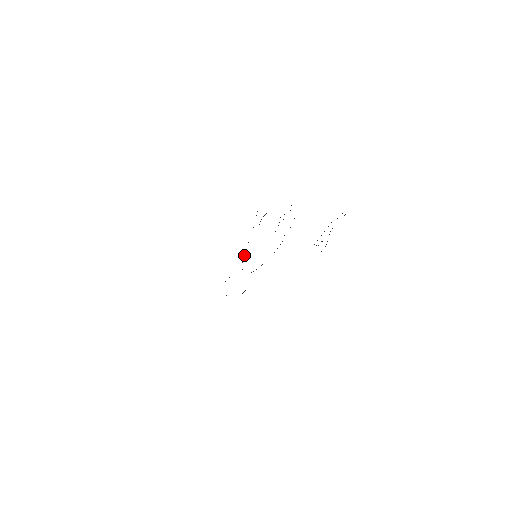
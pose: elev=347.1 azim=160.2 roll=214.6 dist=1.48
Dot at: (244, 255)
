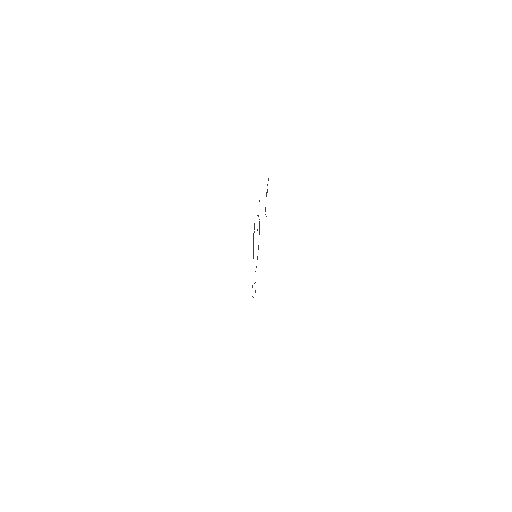
Dot at: occluded
